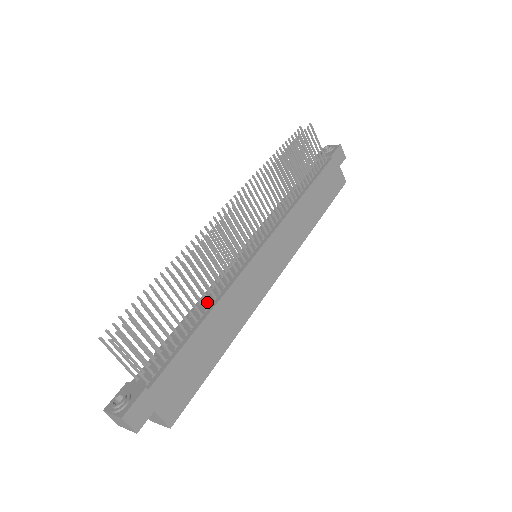
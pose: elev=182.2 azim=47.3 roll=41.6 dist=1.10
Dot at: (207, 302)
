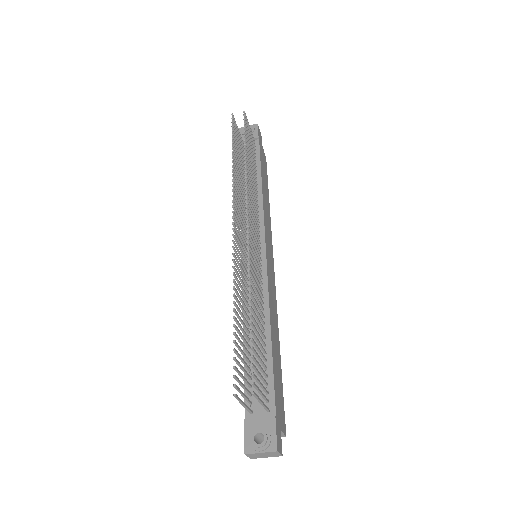
Dot at: occluded
